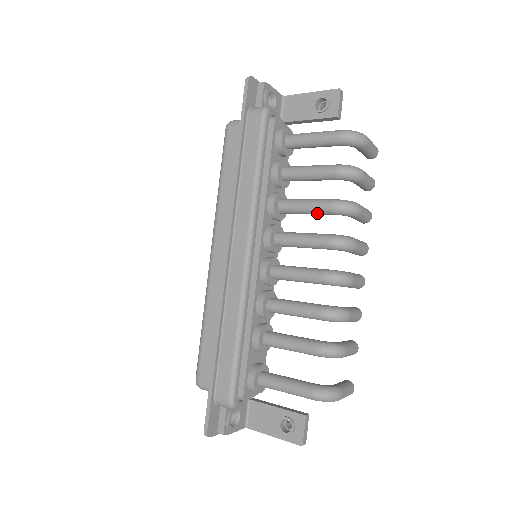
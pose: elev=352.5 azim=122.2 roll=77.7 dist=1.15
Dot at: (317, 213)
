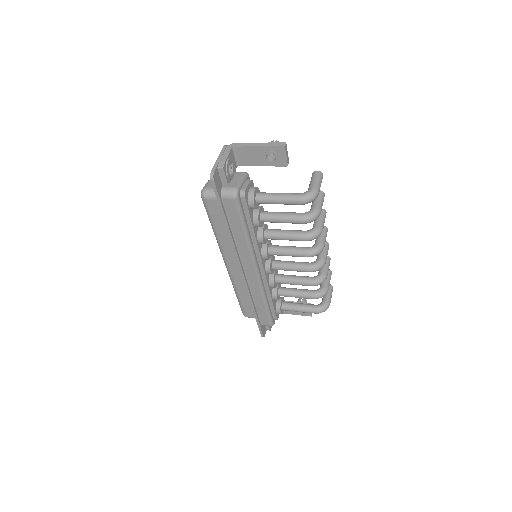
Dot at: (295, 240)
